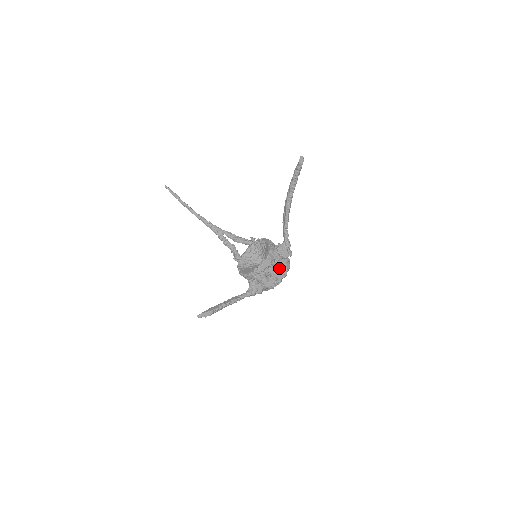
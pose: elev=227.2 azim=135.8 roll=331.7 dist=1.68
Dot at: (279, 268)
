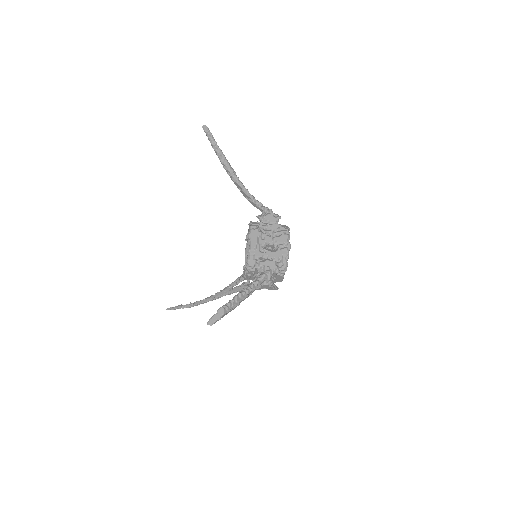
Dot at: (275, 233)
